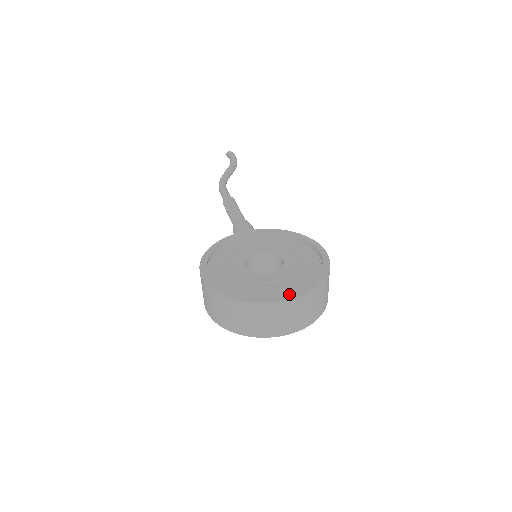
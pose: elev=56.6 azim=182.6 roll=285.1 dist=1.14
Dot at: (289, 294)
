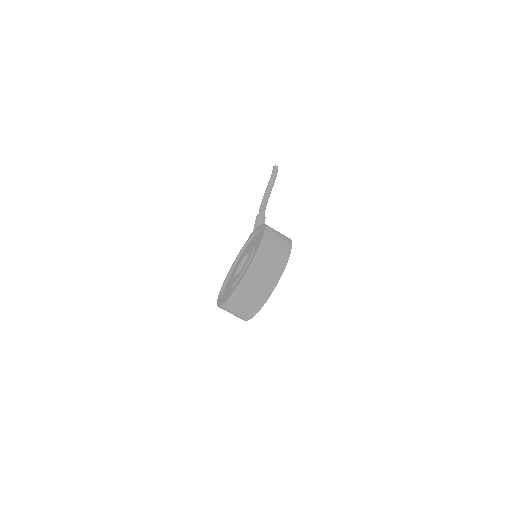
Dot at: (237, 284)
